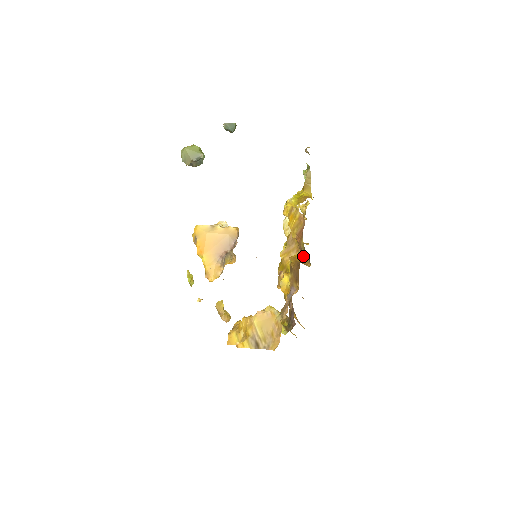
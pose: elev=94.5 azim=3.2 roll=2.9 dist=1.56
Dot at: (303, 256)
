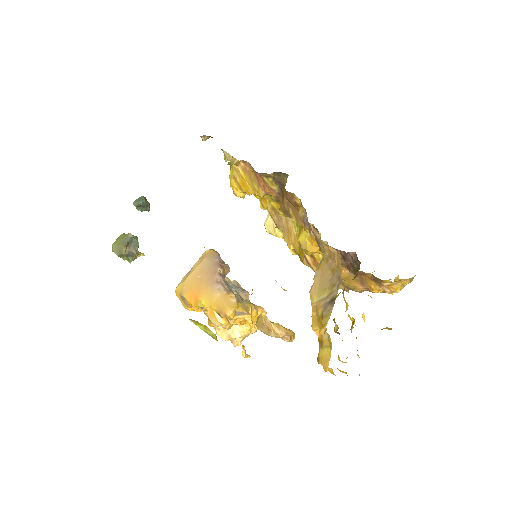
Dot at: occluded
